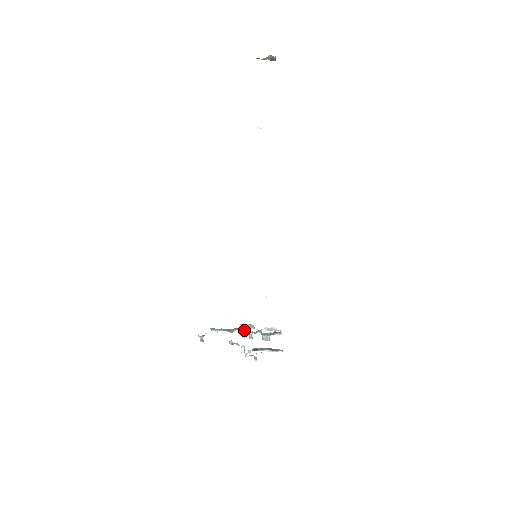
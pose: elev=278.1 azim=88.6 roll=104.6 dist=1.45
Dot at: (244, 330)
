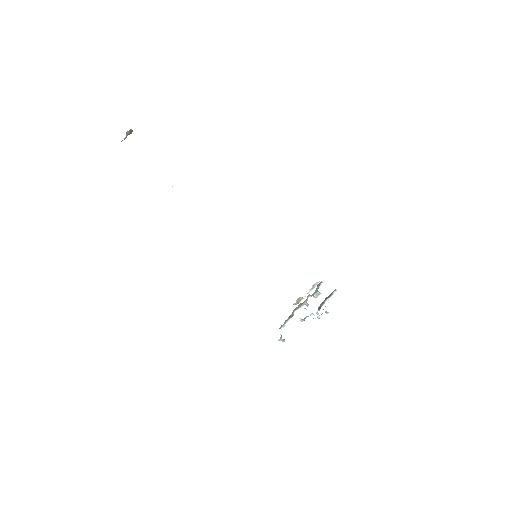
Dot at: (299, 306)
